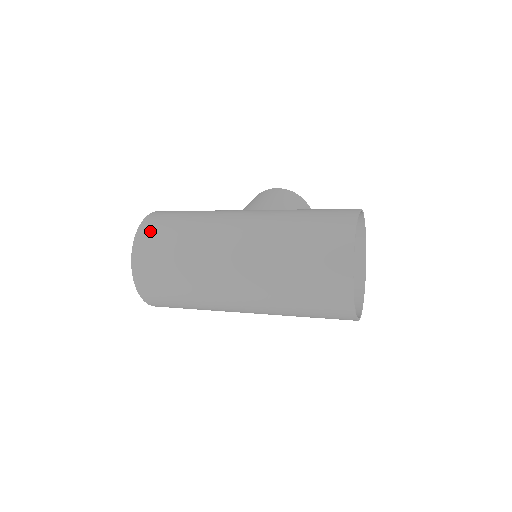
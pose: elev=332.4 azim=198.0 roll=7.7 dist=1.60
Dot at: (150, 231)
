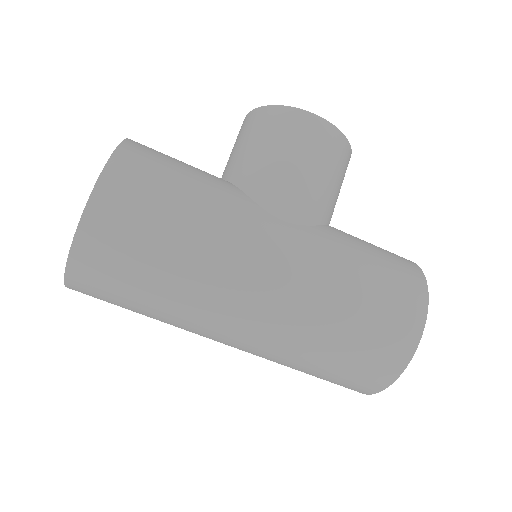
Dot at: (102, 248)
